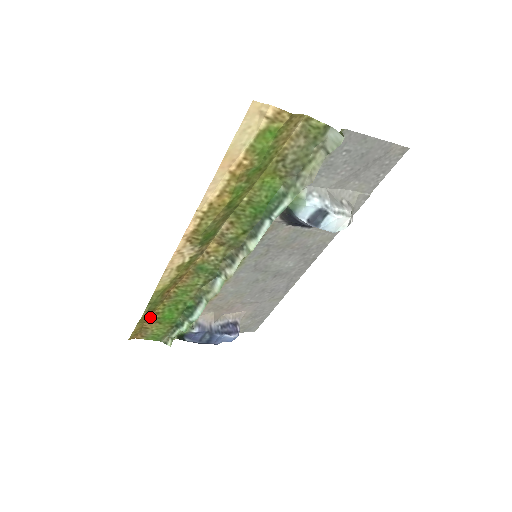
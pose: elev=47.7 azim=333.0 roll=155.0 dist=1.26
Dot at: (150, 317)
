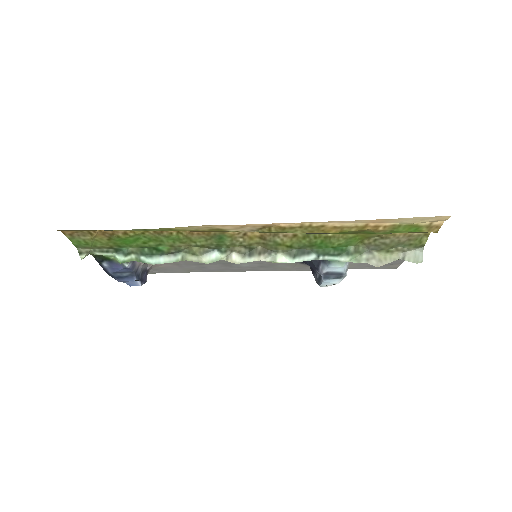
Dot at: occluded
